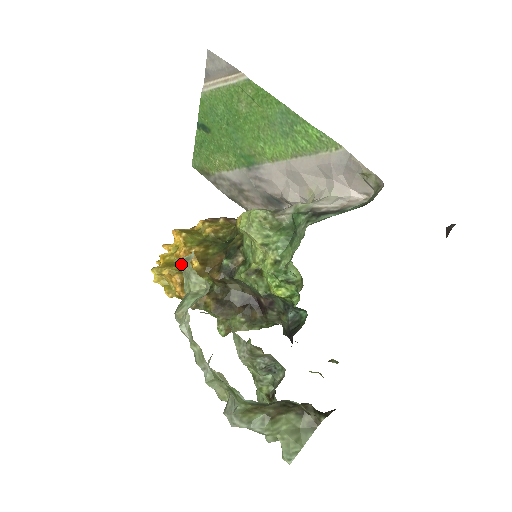
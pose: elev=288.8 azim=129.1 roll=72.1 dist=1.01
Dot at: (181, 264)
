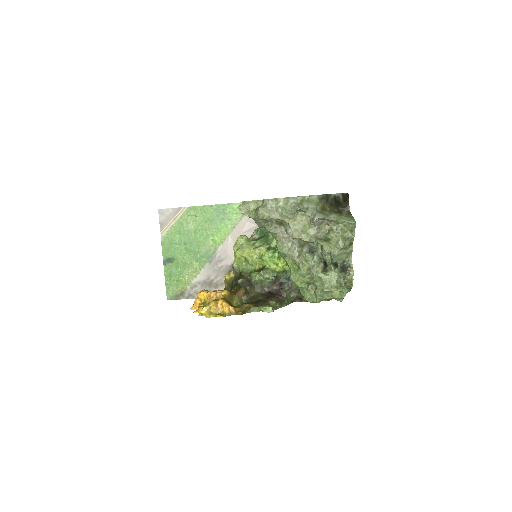
Dot at: (242, 206)
